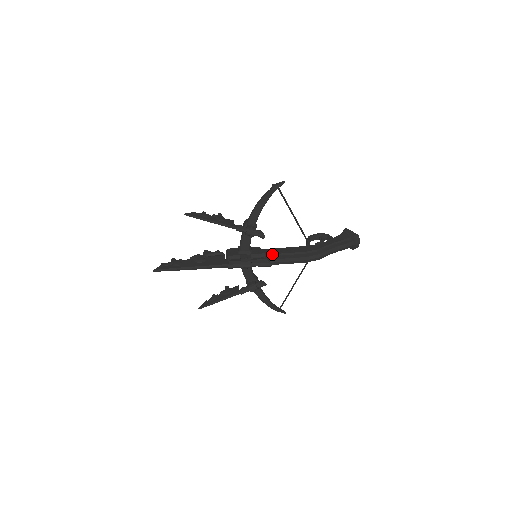
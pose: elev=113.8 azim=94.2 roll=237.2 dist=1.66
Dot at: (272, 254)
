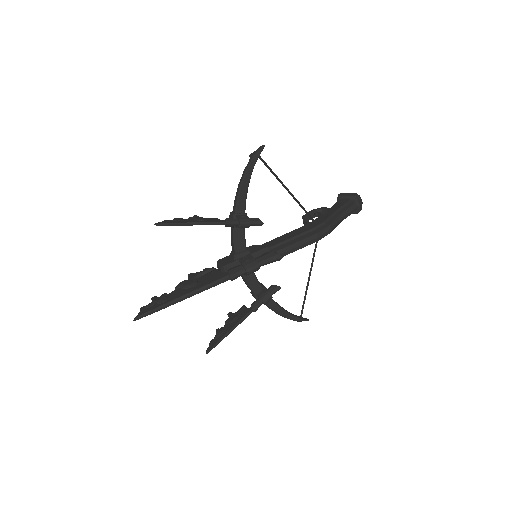
Dot at: (276, 244)
